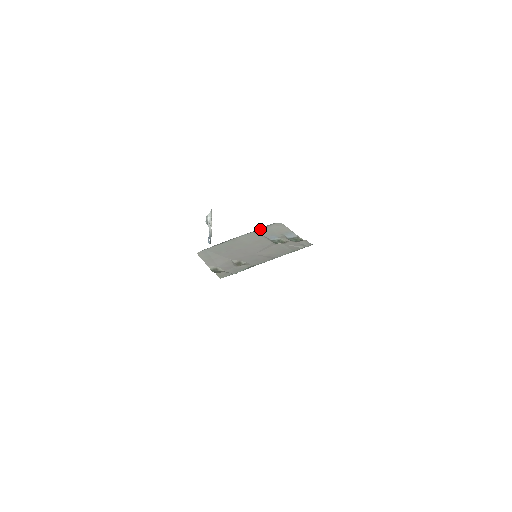
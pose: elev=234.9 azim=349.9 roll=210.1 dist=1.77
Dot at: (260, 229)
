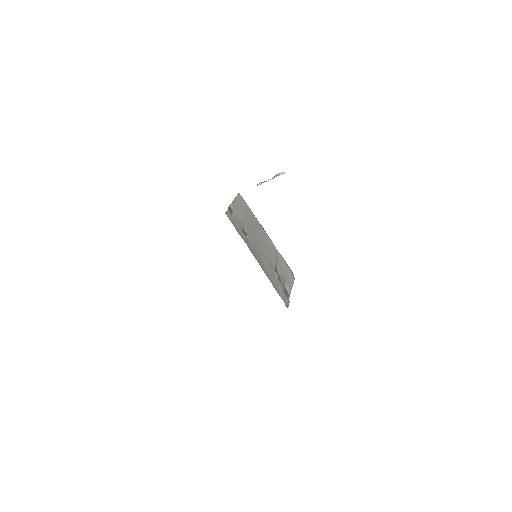
Dot at: occluded
